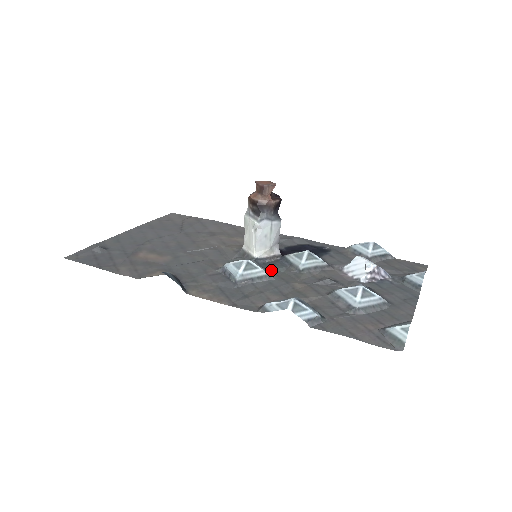
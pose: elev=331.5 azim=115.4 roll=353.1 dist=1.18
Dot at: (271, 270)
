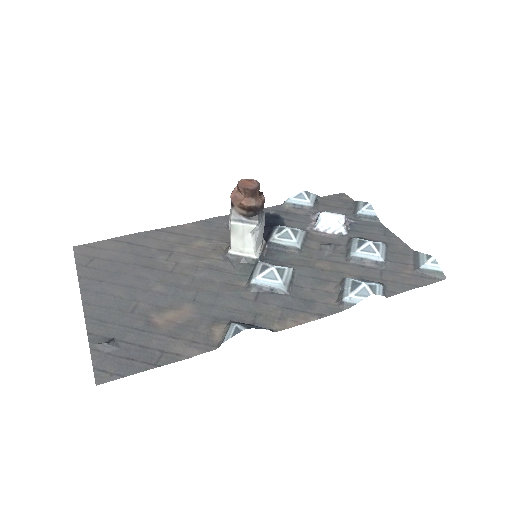
Dot at: (281, 262)
